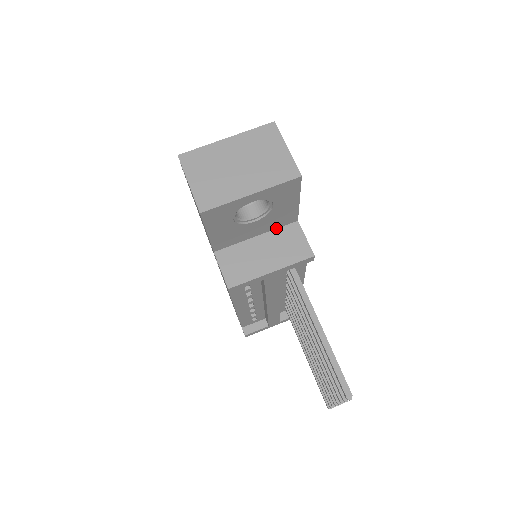
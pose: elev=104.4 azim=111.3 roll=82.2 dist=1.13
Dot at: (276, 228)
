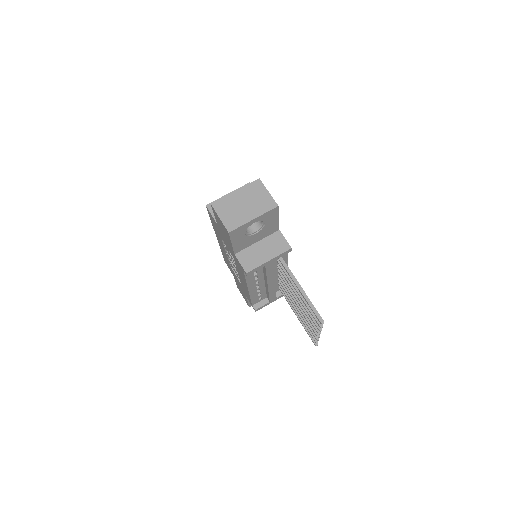
Dot at: (268, 236)
